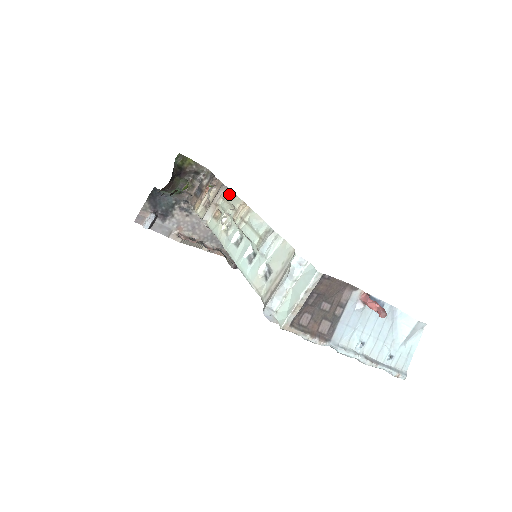
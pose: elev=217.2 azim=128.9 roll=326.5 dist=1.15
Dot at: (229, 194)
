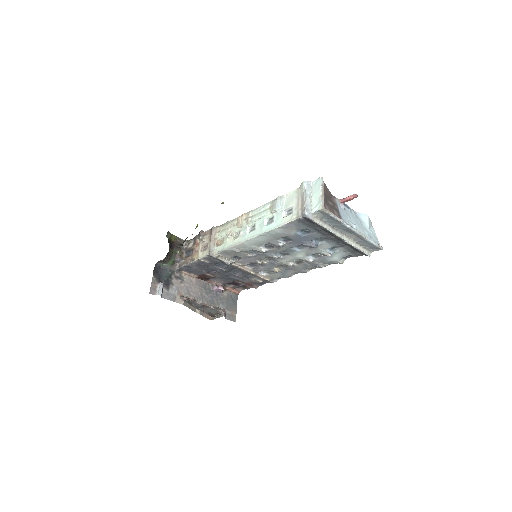
Dot at: (222, 226)
